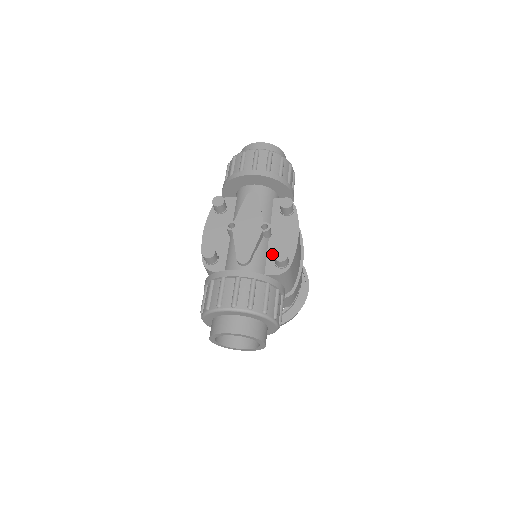
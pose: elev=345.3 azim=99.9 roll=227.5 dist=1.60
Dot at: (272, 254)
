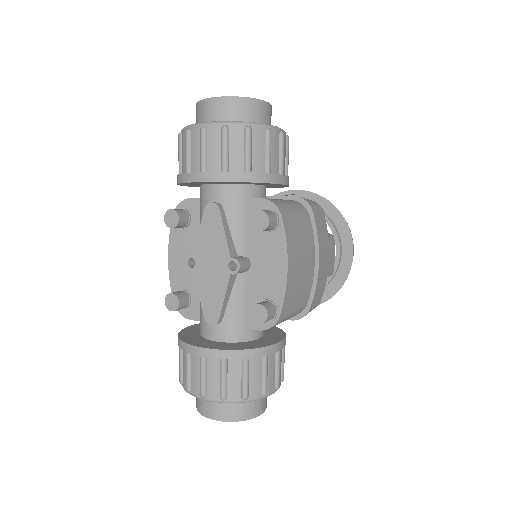
Dot at: (254, 297)
